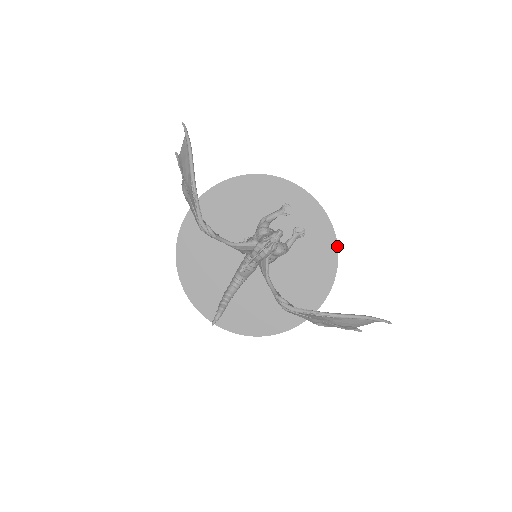
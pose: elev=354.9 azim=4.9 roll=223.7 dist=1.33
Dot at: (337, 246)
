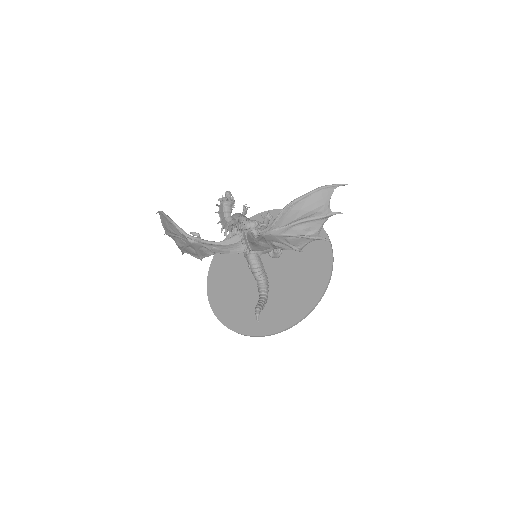
Dot at: occluded
